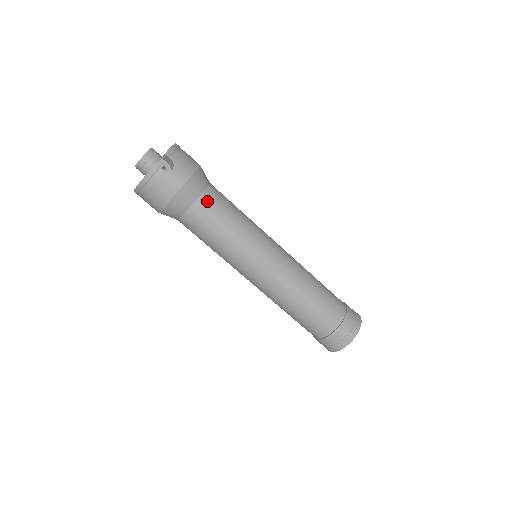
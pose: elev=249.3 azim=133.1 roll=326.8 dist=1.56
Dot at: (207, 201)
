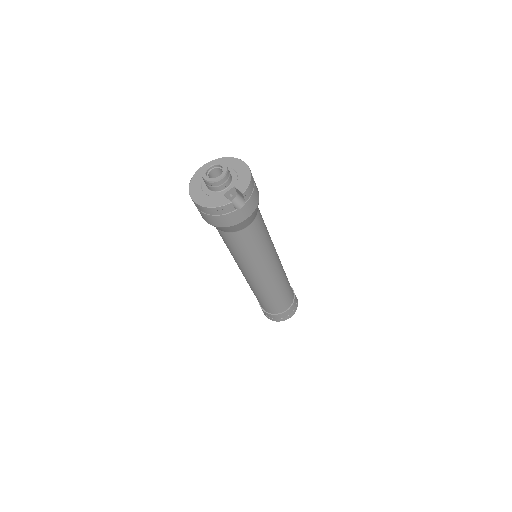
Dot at: (251, 230)
